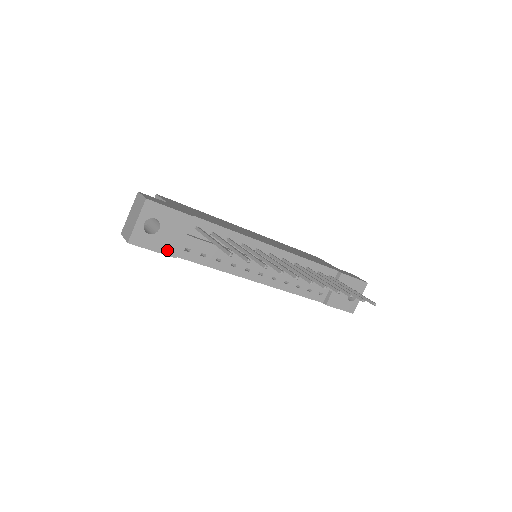
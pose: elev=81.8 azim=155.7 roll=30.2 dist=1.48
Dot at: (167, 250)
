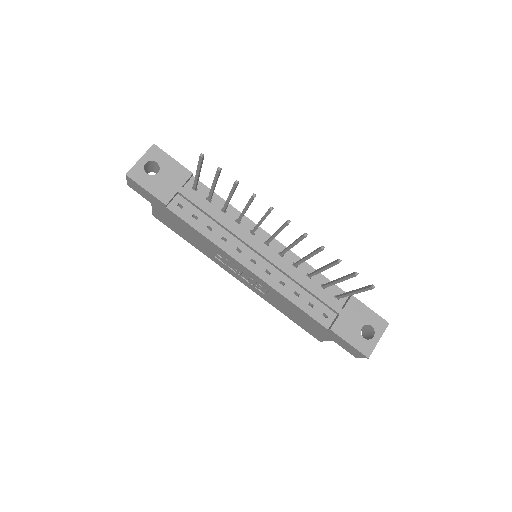
Dot at: (159, 194)
